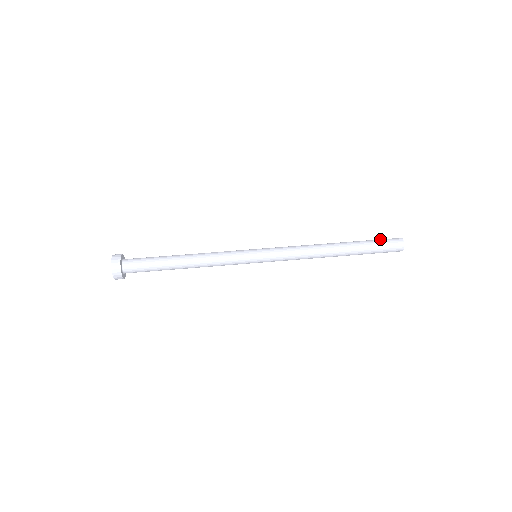
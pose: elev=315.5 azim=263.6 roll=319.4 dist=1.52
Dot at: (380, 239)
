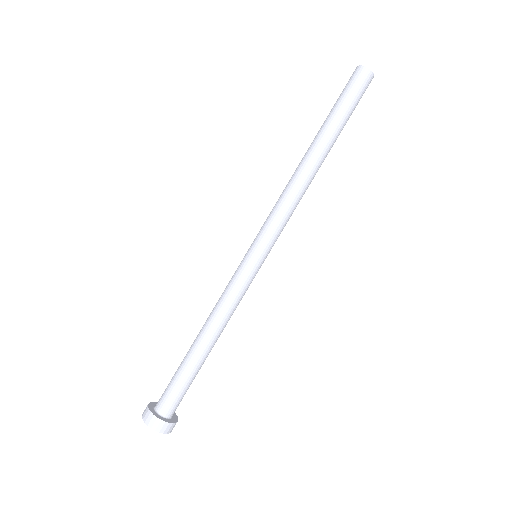
Dot at: (347, 95)
